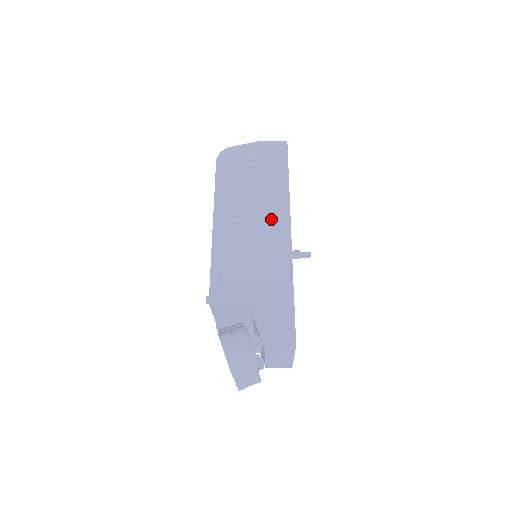
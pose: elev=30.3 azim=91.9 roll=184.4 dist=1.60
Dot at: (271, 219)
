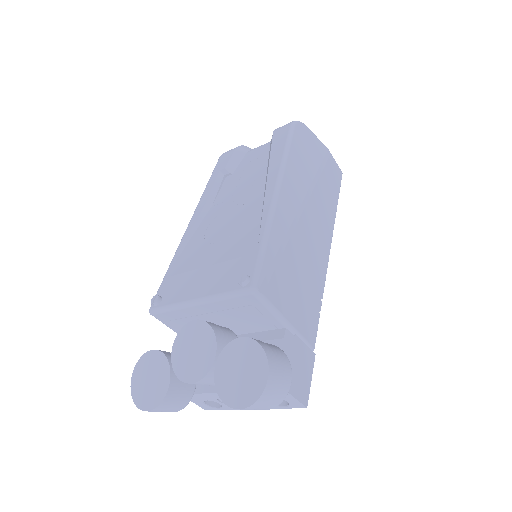
Dot at: (320, 238)
